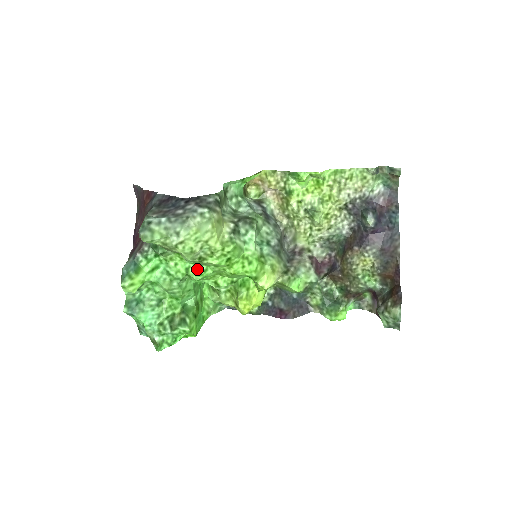
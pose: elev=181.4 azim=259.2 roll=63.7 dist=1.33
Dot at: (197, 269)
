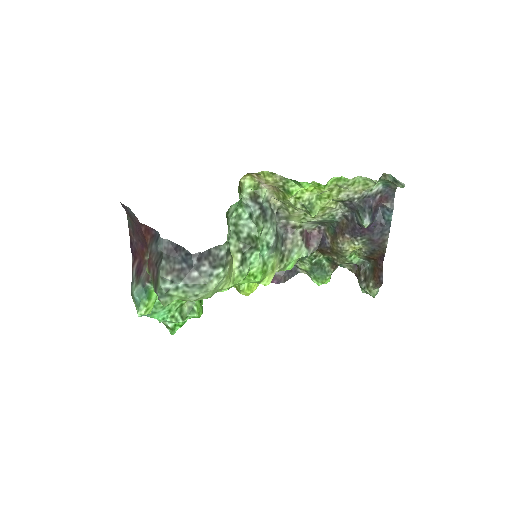
Dot at: occluded
